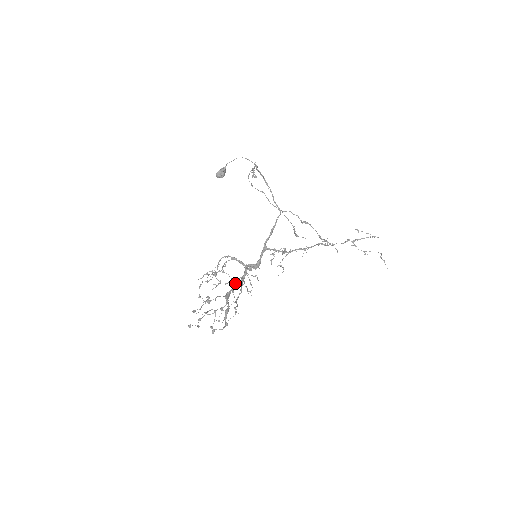
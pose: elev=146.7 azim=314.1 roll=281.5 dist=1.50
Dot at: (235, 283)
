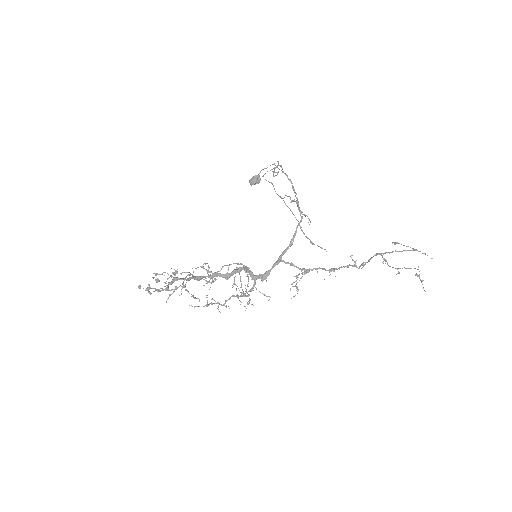
Dot at: (218, 274)
